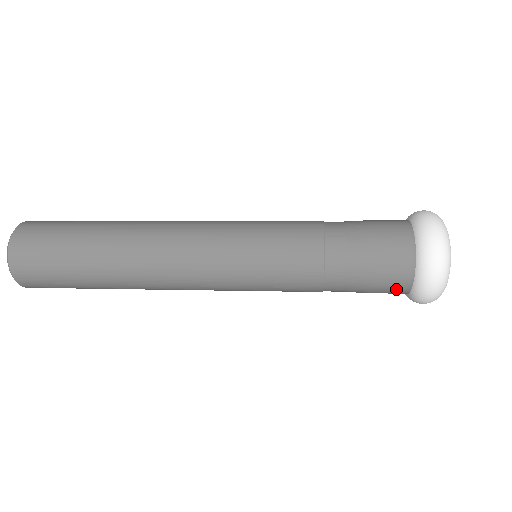
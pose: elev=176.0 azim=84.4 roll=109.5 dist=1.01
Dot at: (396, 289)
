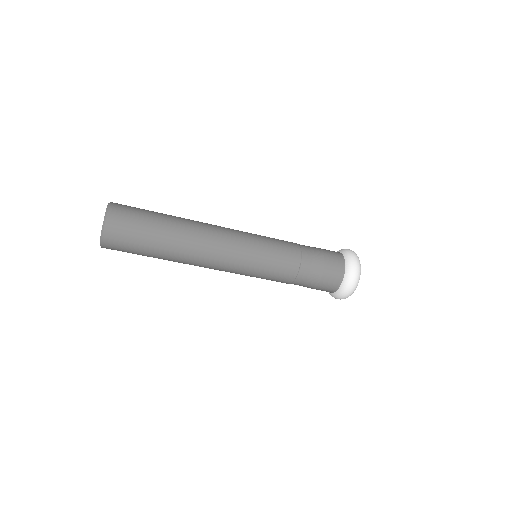
Dot at: (338, 259)
